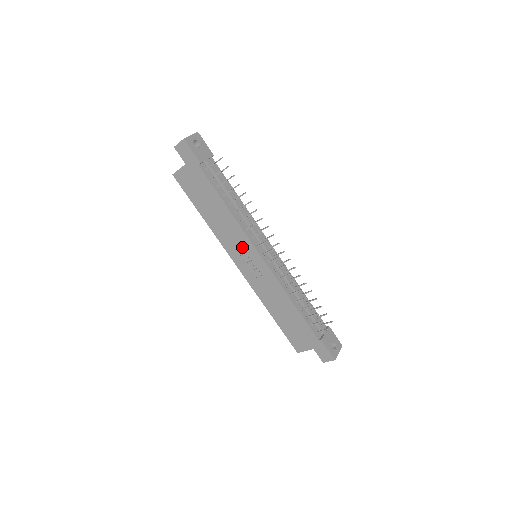
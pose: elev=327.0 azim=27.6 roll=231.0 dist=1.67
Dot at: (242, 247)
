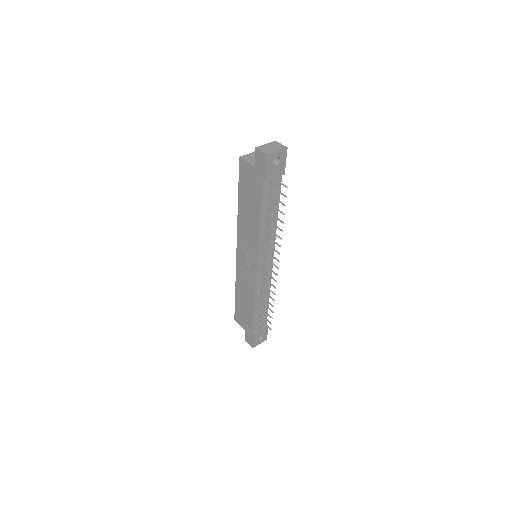
Dot at: (249, 248)
